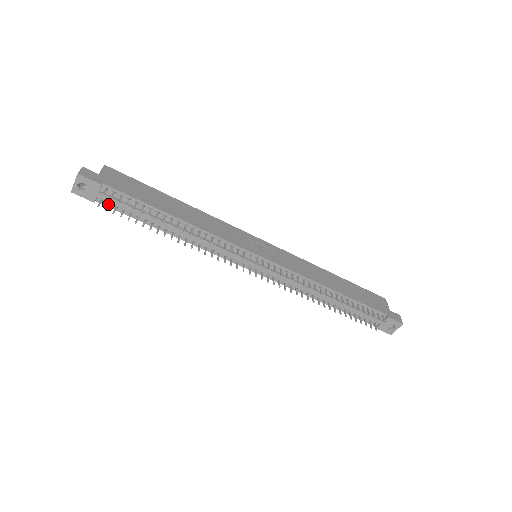
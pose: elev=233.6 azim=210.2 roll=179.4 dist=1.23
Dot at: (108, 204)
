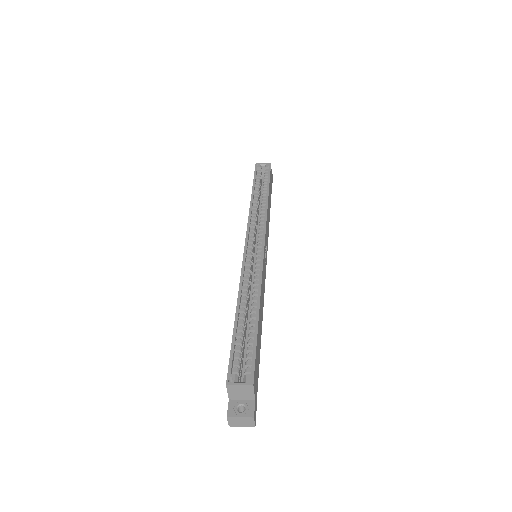
Dot at: occluded
